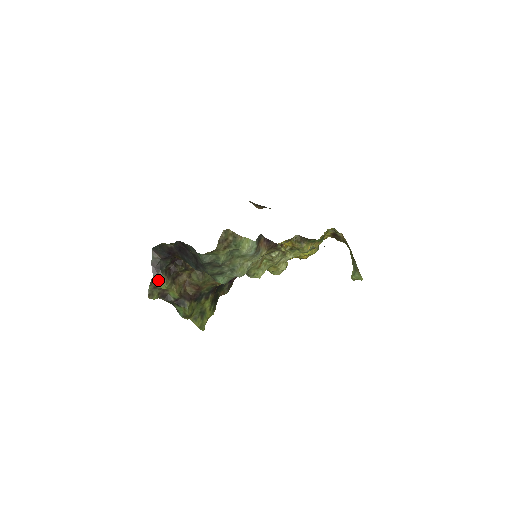
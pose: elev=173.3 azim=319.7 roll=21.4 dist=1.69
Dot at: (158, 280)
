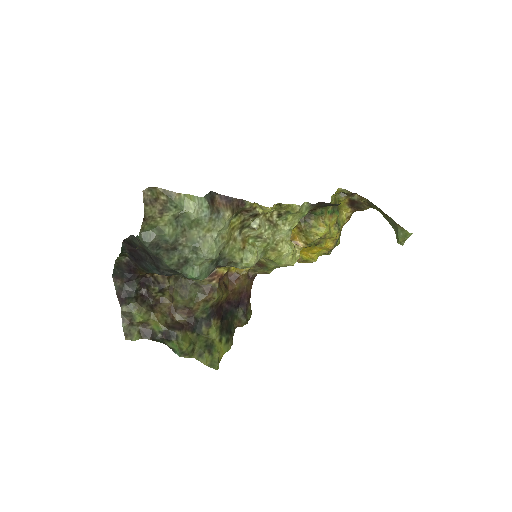
Dot at: (129, 311)
